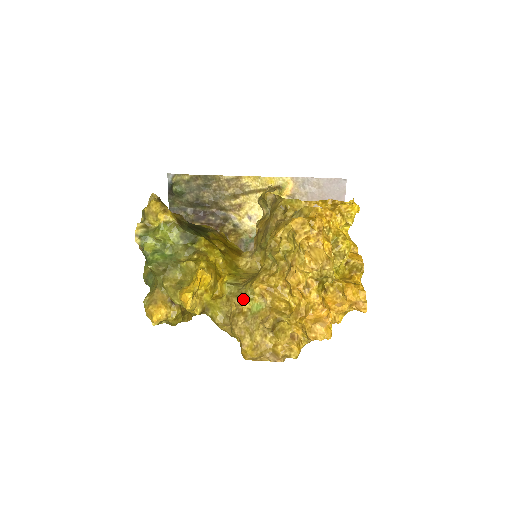
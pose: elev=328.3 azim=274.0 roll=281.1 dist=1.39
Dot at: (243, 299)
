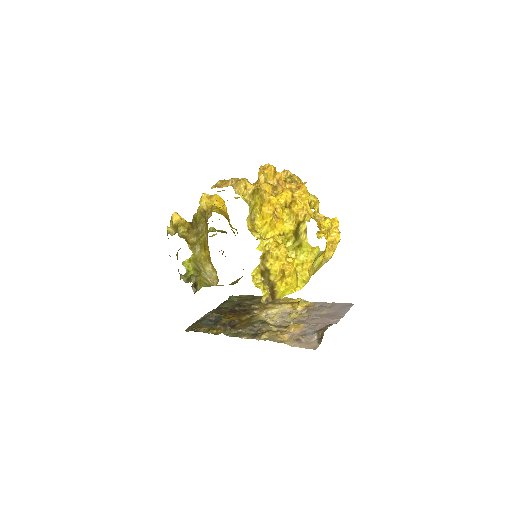
Dot at: occluded
